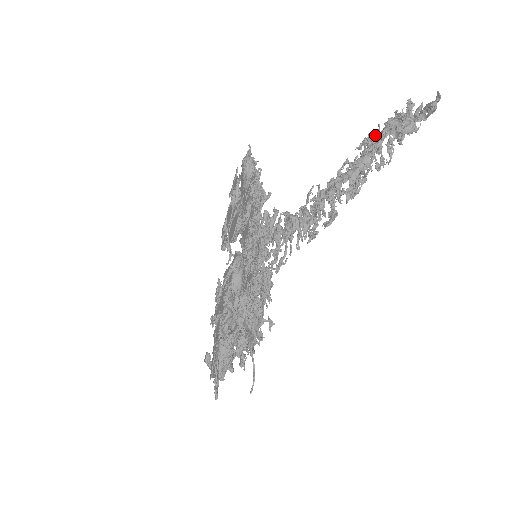
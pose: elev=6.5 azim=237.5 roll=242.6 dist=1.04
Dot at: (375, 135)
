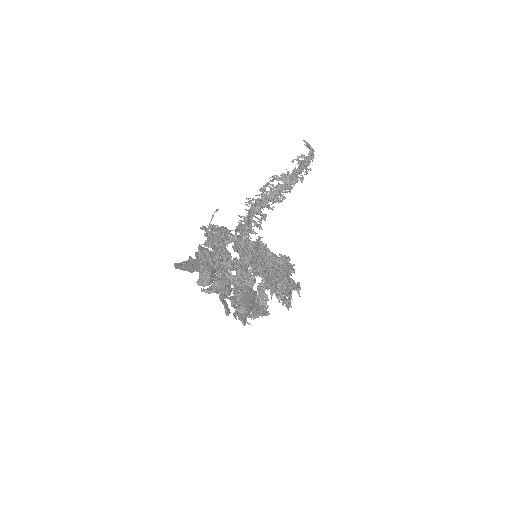
Dot at: occluded
